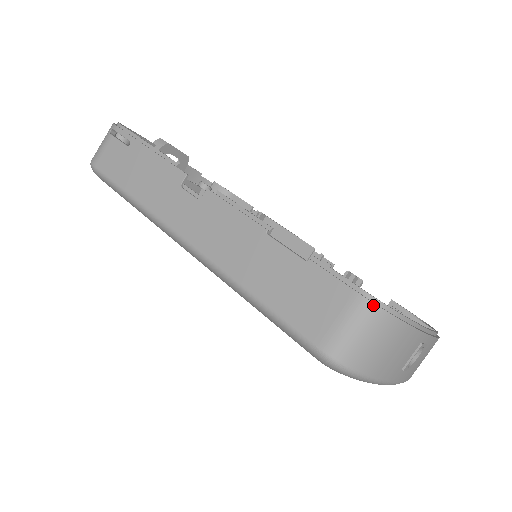
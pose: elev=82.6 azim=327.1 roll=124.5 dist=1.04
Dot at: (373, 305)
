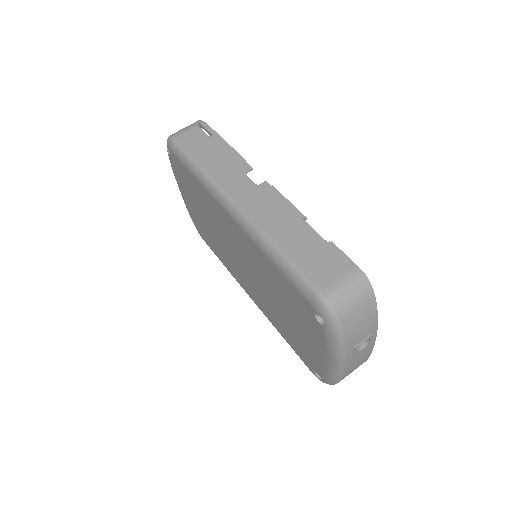
Dot at: (365, 279)
